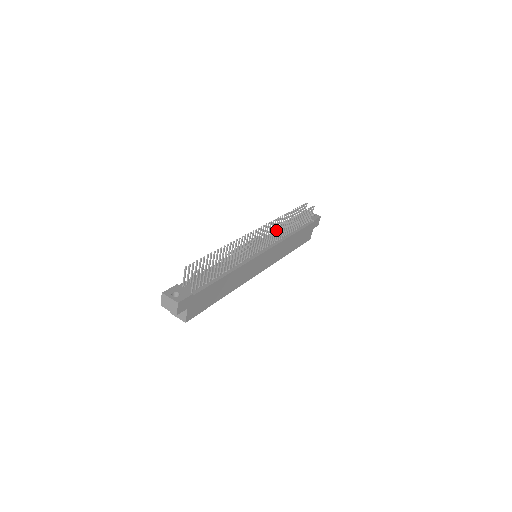
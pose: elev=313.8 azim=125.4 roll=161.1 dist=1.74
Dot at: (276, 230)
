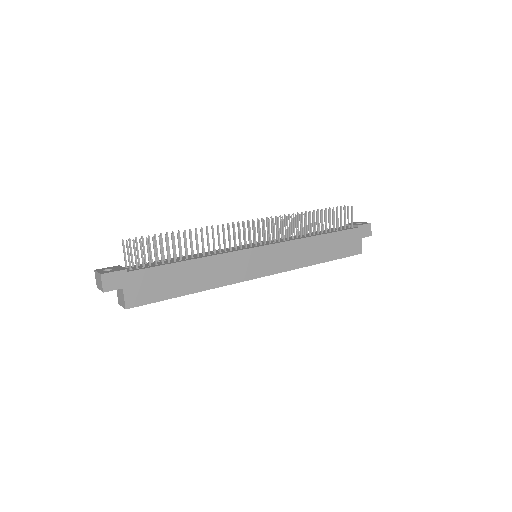
Dot at: occluded
